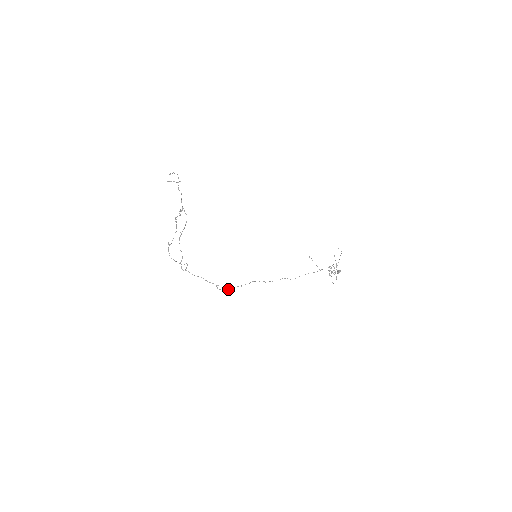
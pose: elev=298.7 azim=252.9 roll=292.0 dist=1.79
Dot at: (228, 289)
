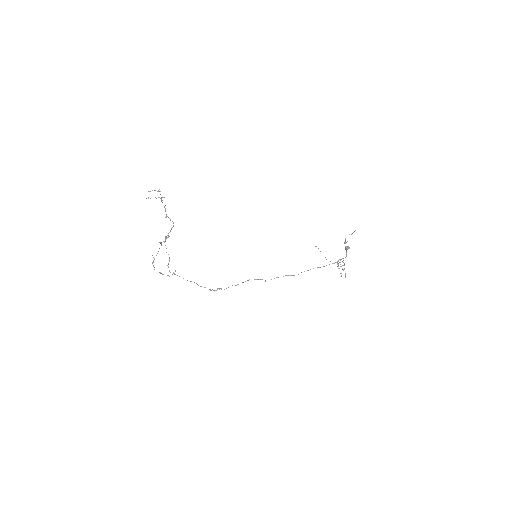
Dot at: occluded
